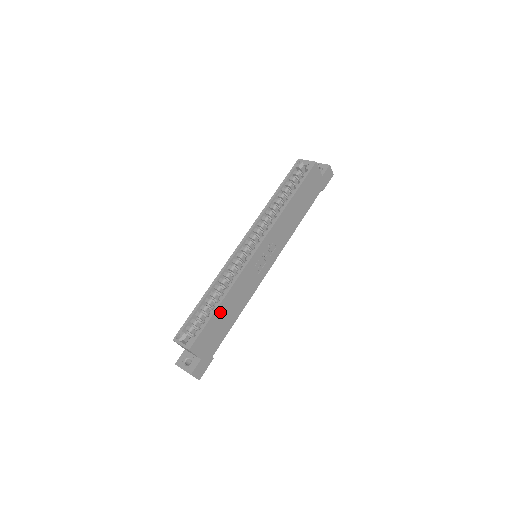
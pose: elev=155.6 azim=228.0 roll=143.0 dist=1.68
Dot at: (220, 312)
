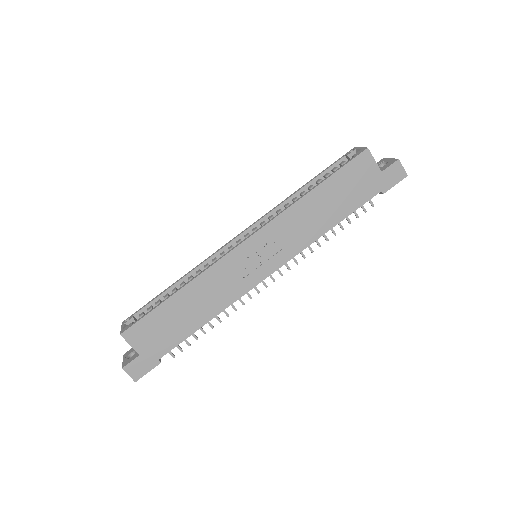
Dot at: (175, 304)
